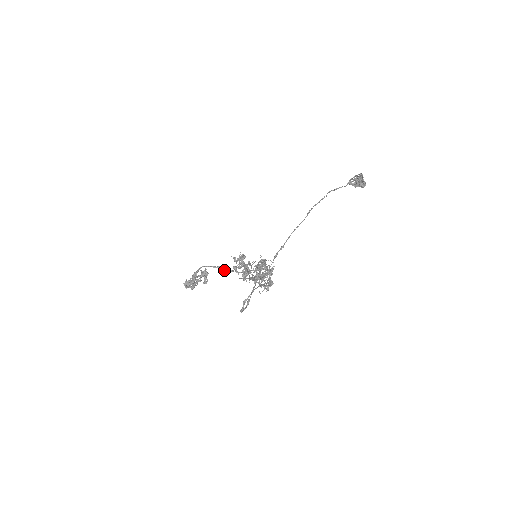
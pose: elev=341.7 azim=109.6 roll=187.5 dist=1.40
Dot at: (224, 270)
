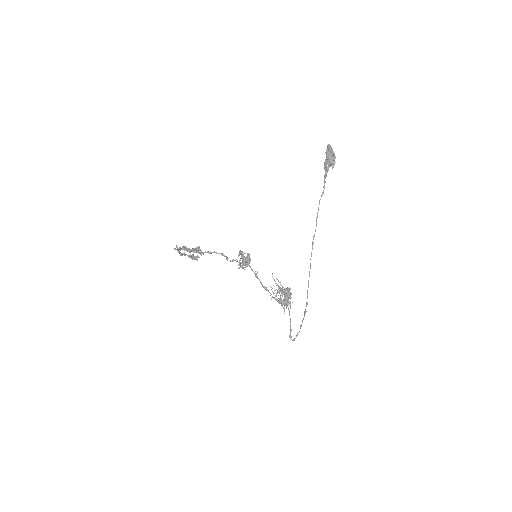
Dot at: (222, 254)
